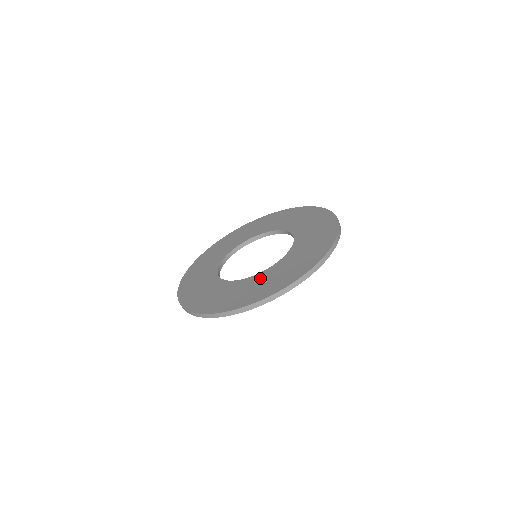
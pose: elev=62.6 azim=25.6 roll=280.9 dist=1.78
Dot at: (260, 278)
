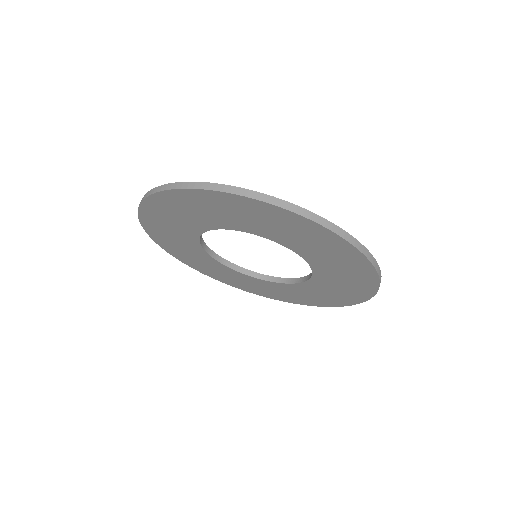
Dot at: occluded
